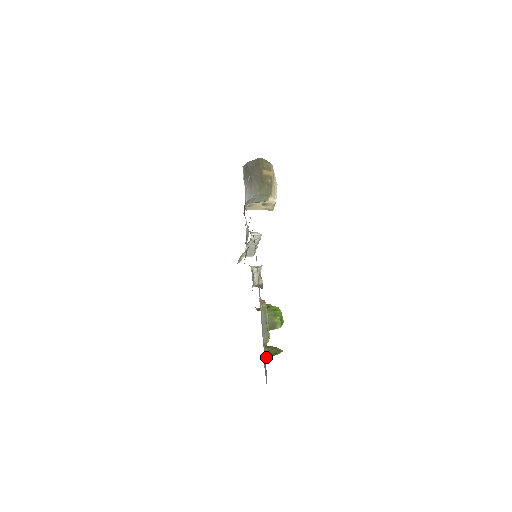
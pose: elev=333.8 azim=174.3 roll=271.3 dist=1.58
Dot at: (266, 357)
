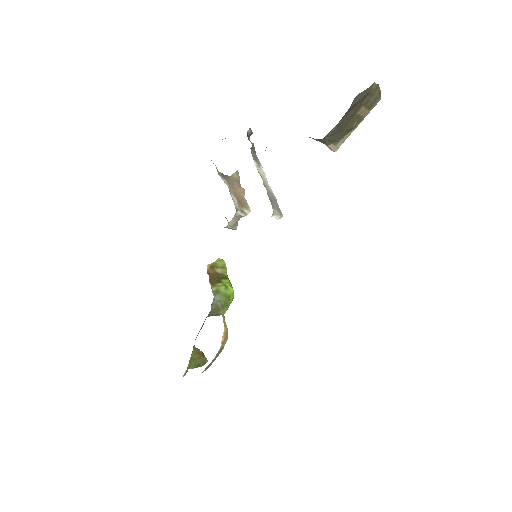
Dot at: (187, 371)
